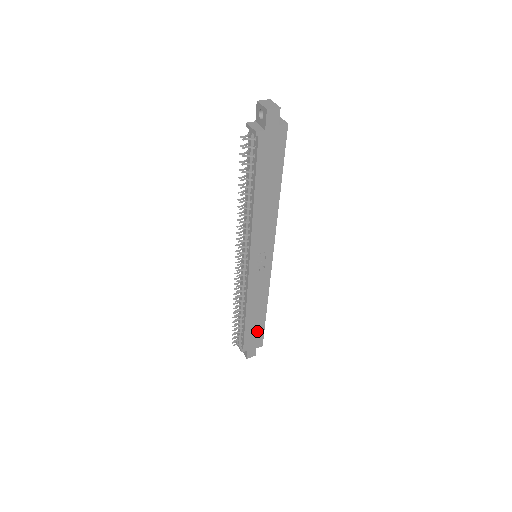
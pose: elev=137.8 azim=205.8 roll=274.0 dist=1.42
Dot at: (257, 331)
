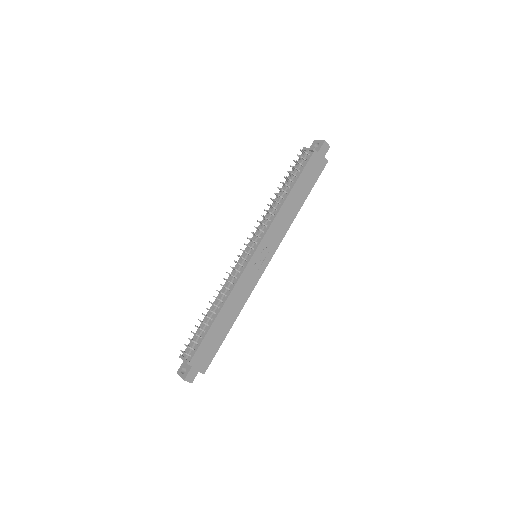
Dot at: (213, 345)
